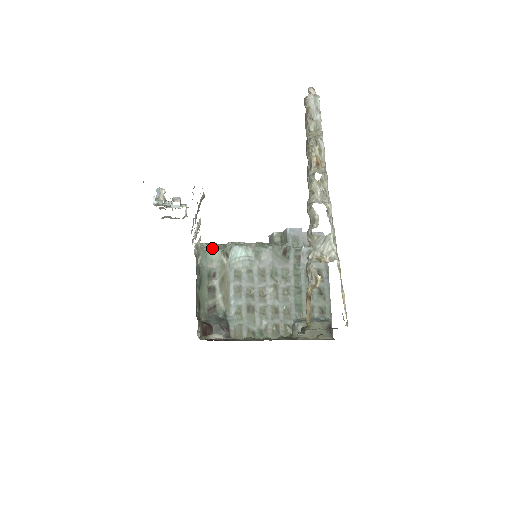
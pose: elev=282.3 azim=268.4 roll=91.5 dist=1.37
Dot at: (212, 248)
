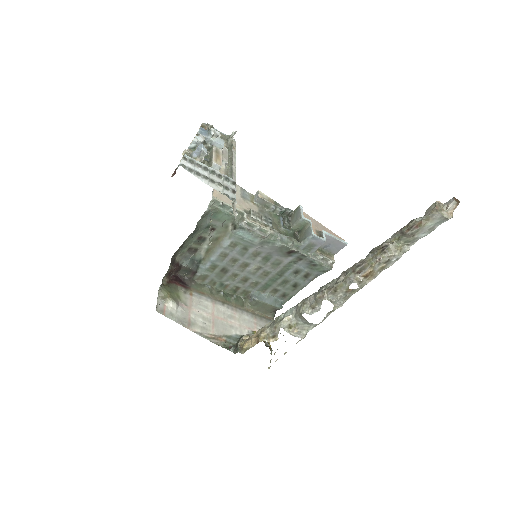
Dot at: (225, 213)
